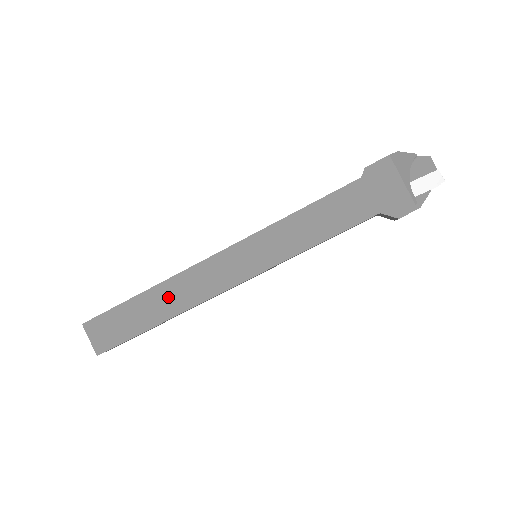
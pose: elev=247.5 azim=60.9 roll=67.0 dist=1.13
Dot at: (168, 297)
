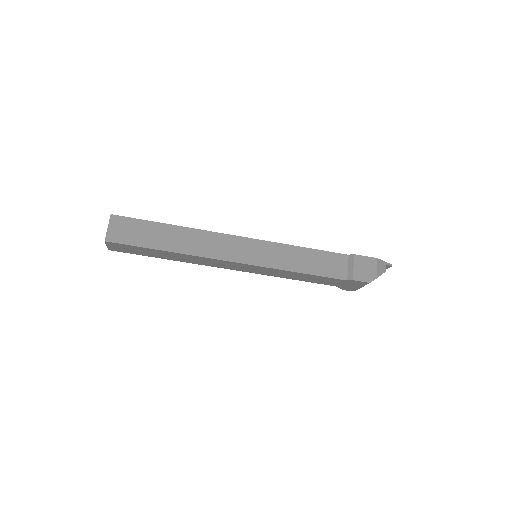
Dot at: (184, 258)
